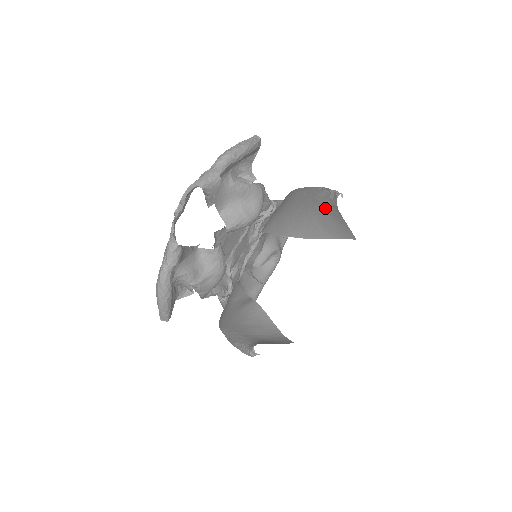
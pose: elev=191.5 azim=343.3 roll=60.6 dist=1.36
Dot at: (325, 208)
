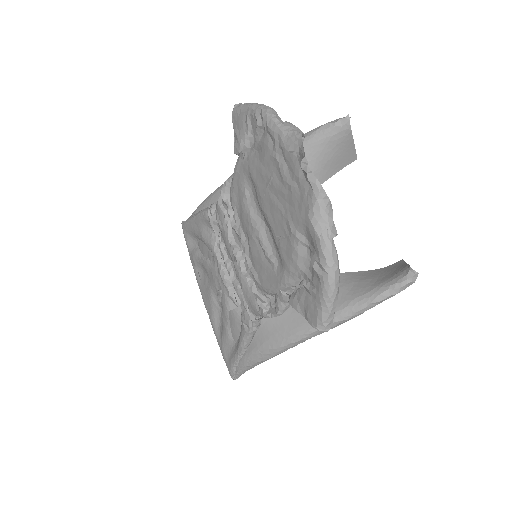
Dot at: (330, 142)
